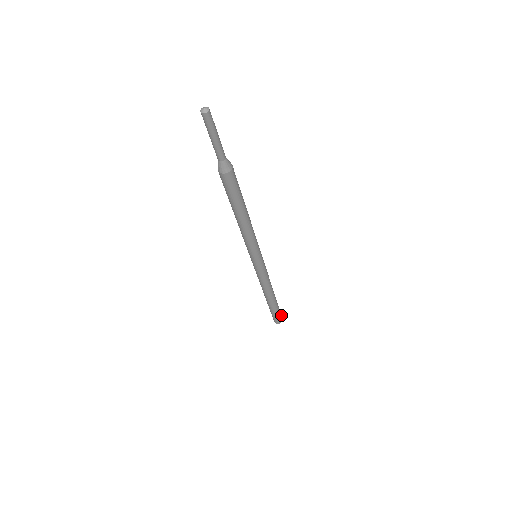
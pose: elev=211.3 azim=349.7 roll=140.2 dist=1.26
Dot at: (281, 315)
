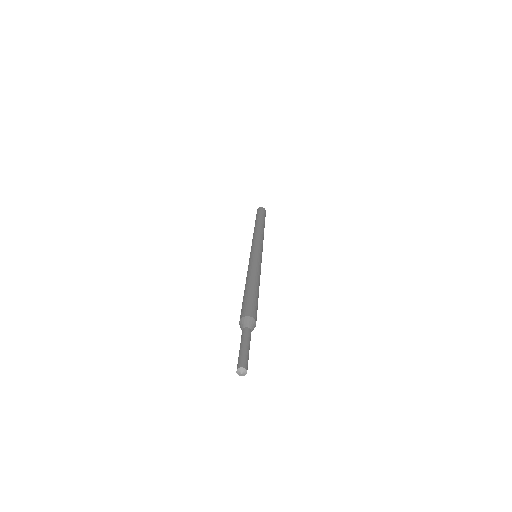
Dot at: occluded
